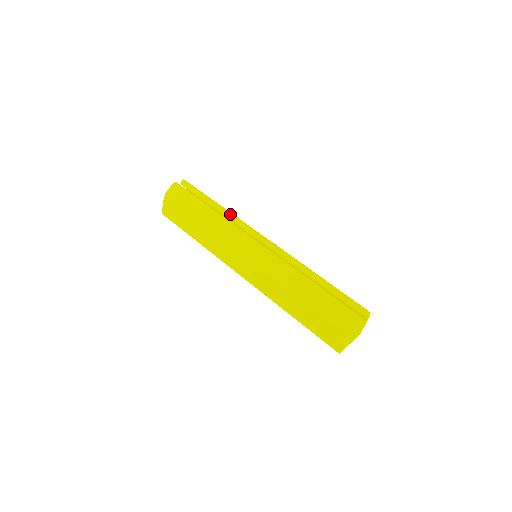
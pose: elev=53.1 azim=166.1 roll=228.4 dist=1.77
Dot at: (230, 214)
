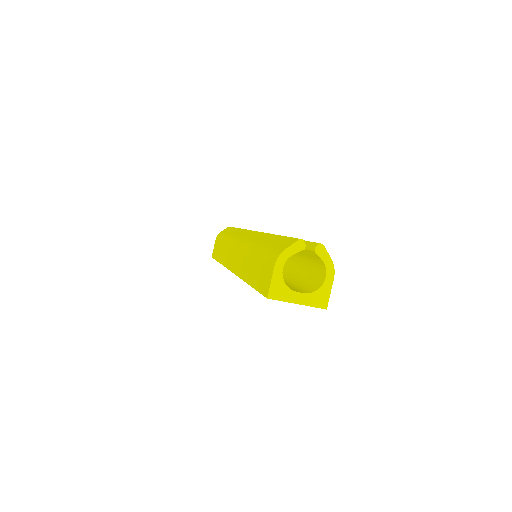
Dot at: occluded
